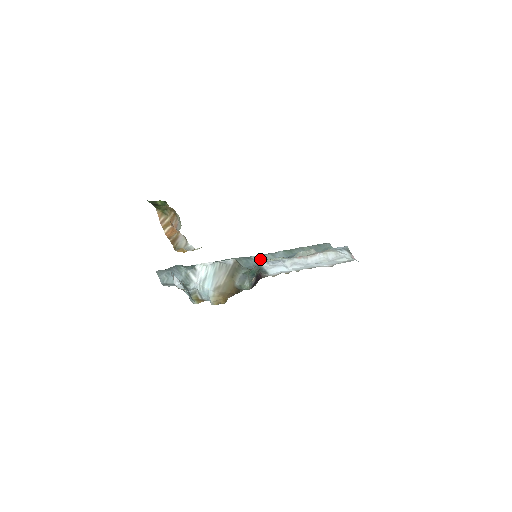
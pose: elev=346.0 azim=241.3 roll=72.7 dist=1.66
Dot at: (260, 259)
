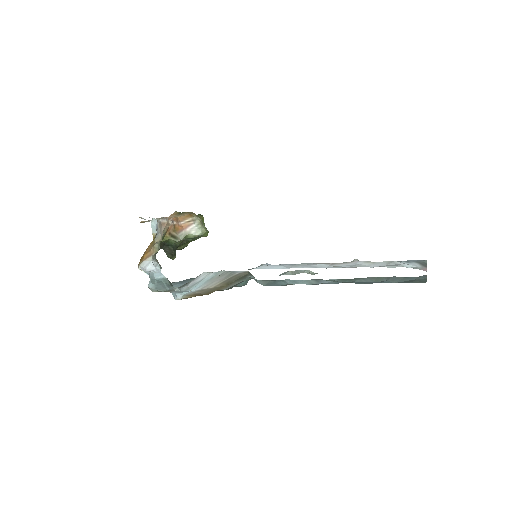
Dot at: (294, 282)
